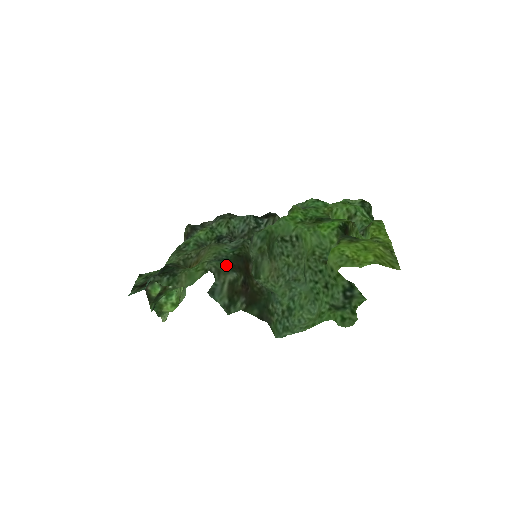
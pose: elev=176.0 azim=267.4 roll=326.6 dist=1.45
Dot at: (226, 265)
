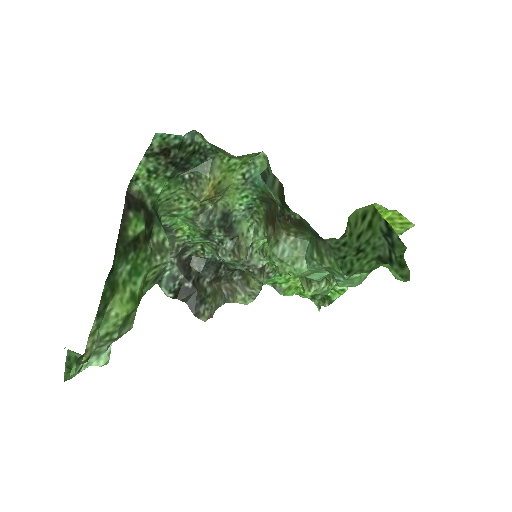
Dot at: (262, 184)
